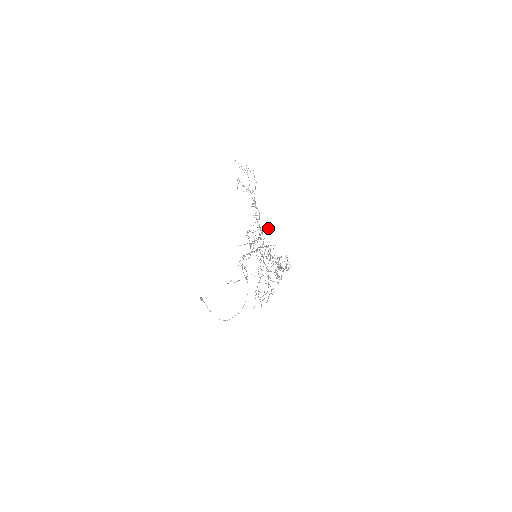
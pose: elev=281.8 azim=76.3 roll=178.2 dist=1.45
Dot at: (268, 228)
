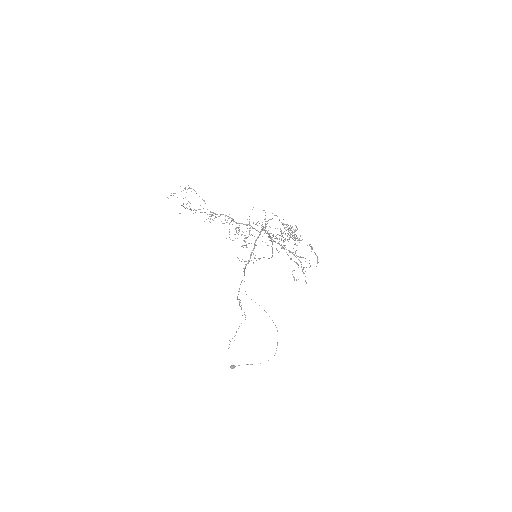
Dot at: occluded
